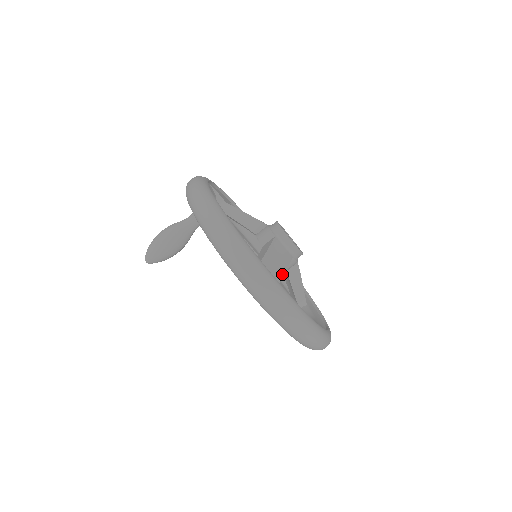
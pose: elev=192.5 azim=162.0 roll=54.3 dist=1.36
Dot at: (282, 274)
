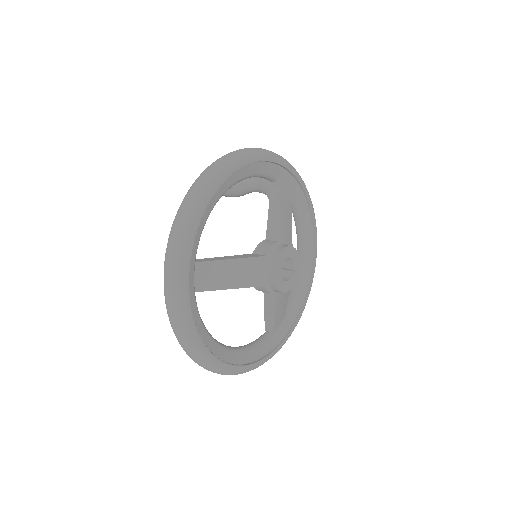
Dot at: (224, 287)
